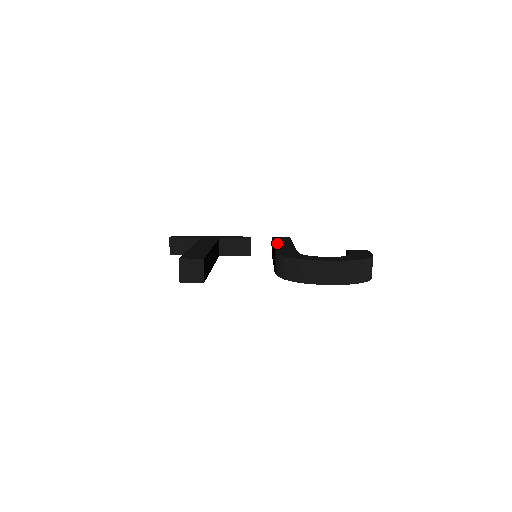
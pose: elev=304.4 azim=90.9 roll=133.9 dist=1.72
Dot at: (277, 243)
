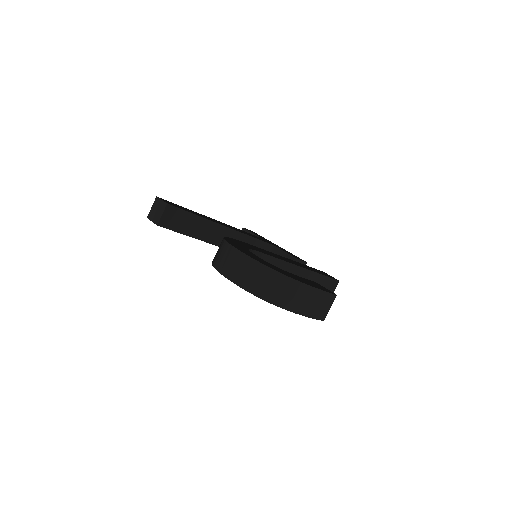
Dot at: (291, 260)
